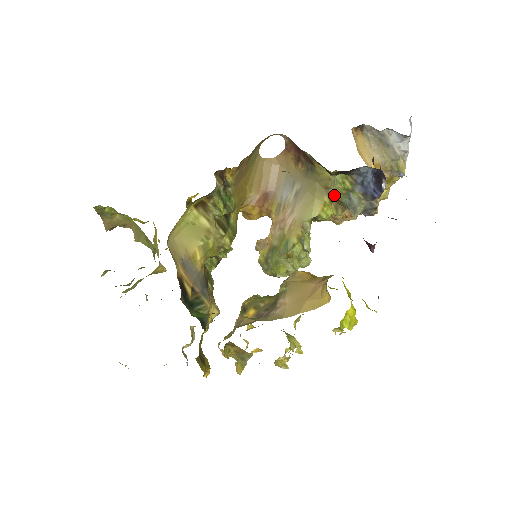
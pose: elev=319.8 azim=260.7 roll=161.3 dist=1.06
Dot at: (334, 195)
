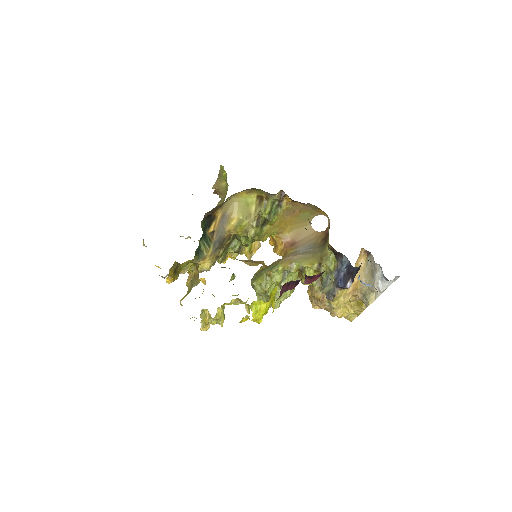
Dot at: (322, 267)
